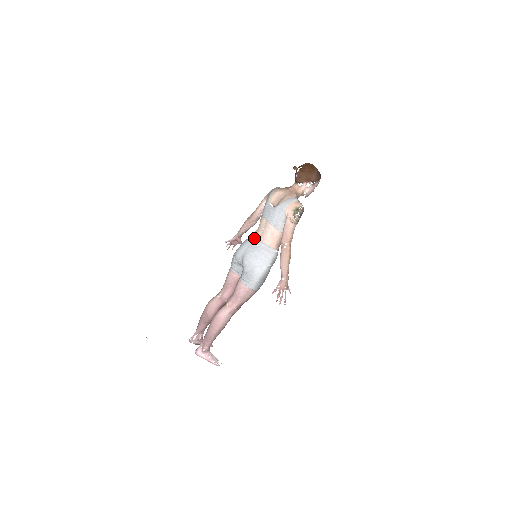
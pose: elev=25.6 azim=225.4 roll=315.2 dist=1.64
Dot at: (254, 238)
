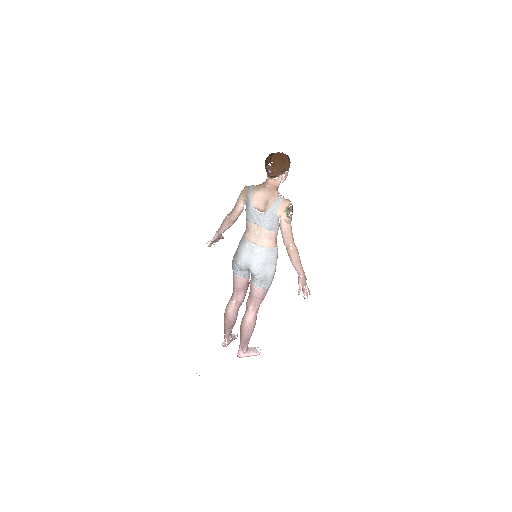
Dot at: (250, 244)
